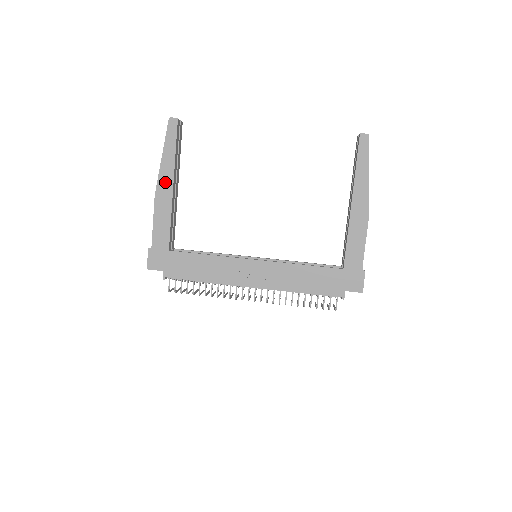
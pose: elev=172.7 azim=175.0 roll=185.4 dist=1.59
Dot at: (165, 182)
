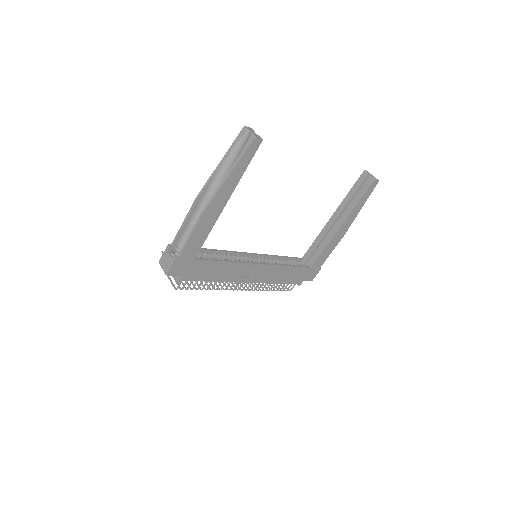
Dot at: (220, 200)
